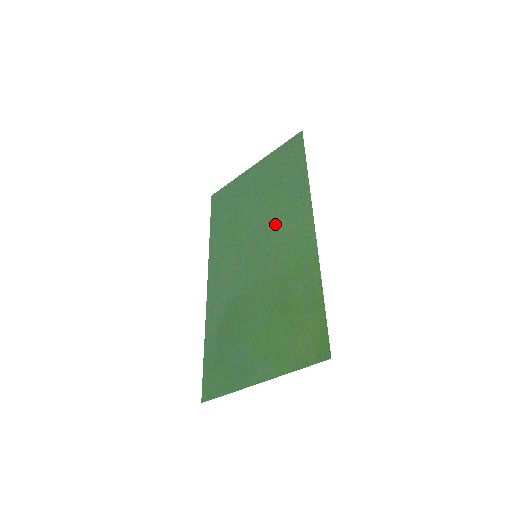
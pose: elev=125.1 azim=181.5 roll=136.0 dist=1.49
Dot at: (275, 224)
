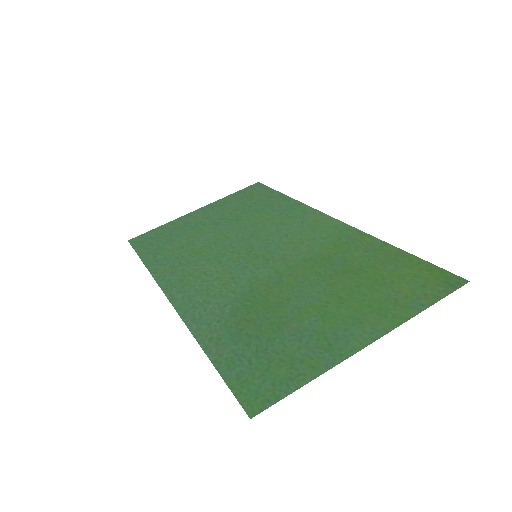
Dot at: (270, 230)
